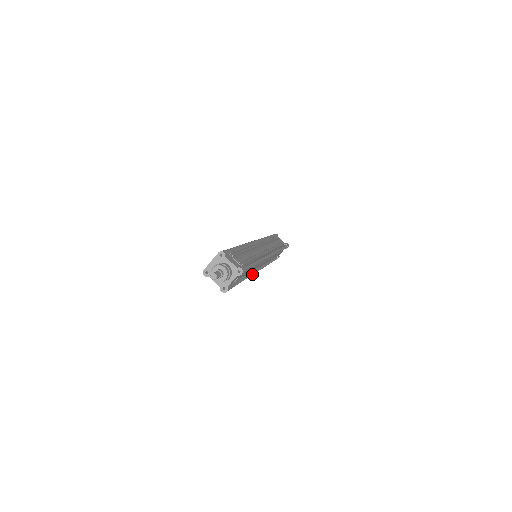
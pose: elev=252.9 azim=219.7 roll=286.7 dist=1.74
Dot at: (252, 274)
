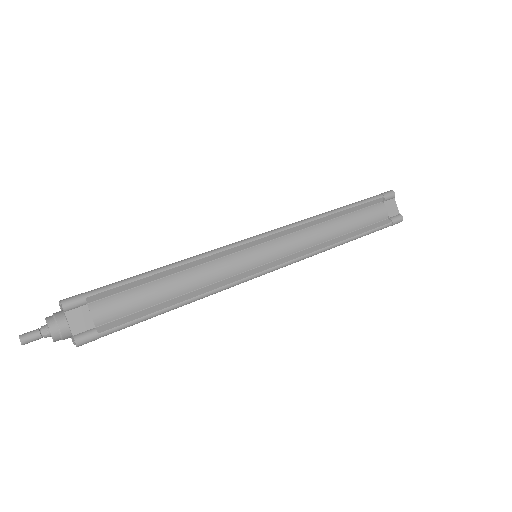
Dot at: (229, 283)
